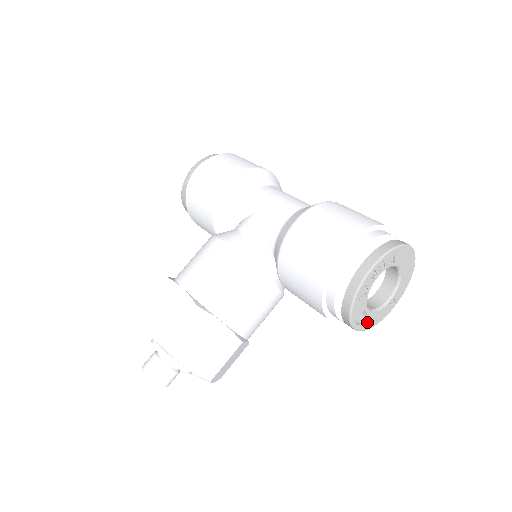
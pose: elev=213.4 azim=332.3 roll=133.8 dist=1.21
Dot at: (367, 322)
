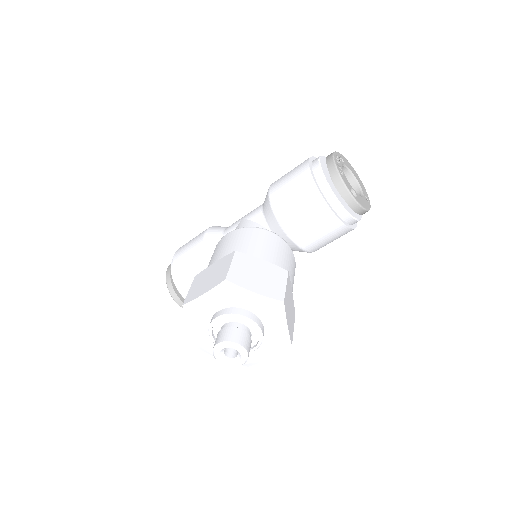
Dot at: (360, 201)
